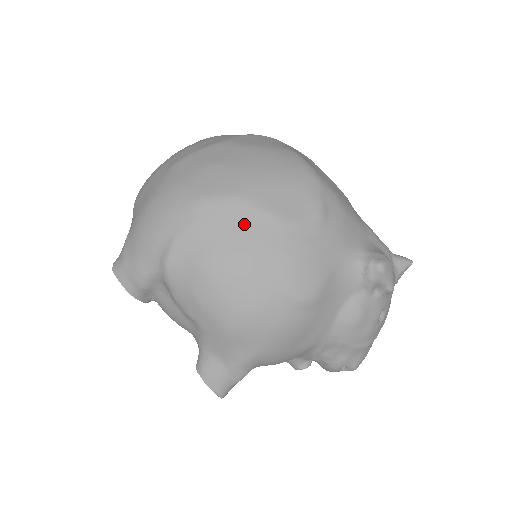
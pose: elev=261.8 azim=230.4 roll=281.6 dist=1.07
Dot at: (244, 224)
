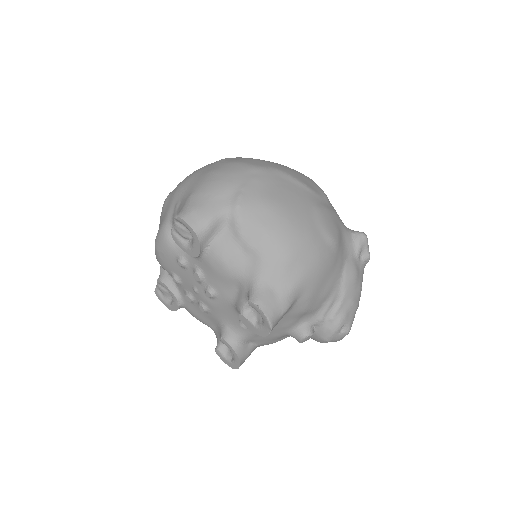
Dot at: (289, 185)
